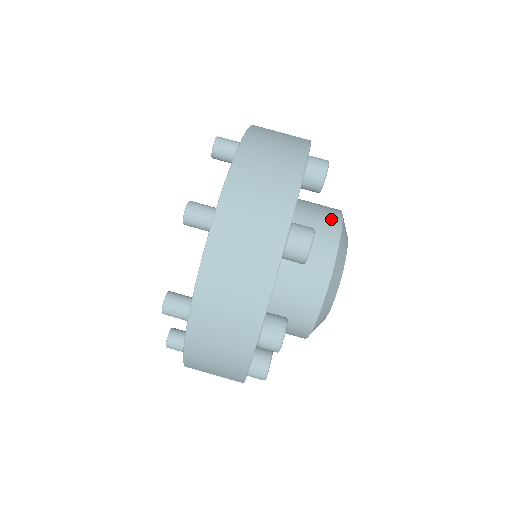
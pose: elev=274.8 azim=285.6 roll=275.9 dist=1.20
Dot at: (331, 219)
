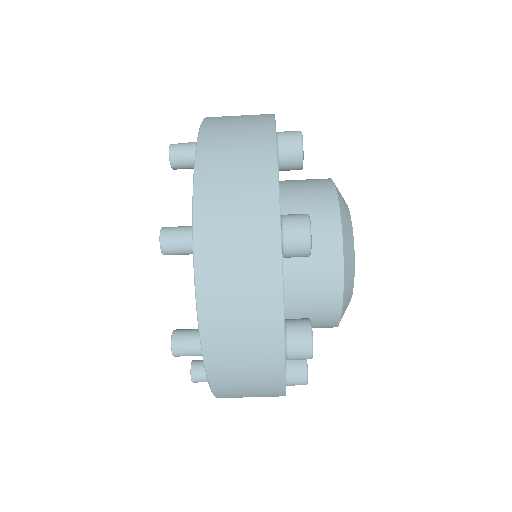
Dot at: (329, 251)
